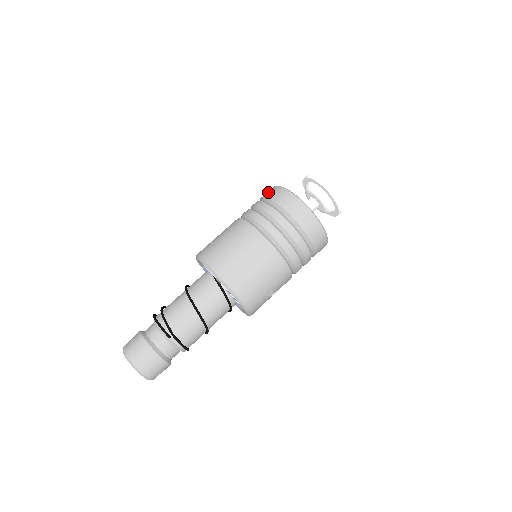
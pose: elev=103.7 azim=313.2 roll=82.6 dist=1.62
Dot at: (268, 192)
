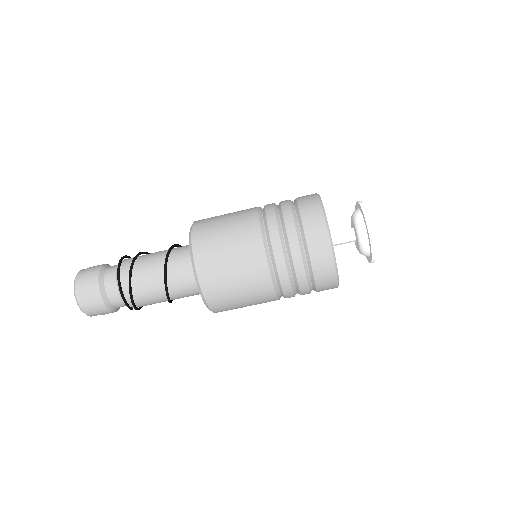
Dot at: (315, 236)
